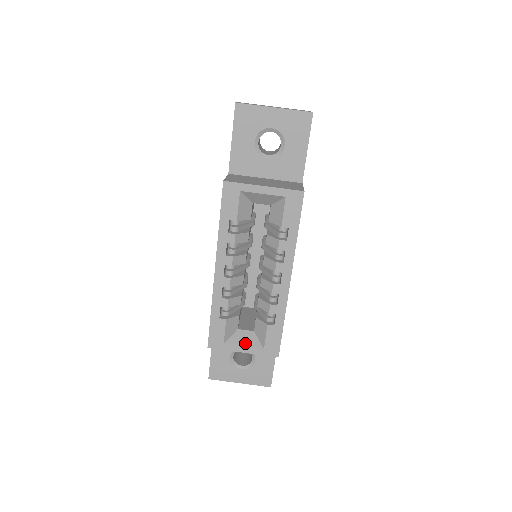
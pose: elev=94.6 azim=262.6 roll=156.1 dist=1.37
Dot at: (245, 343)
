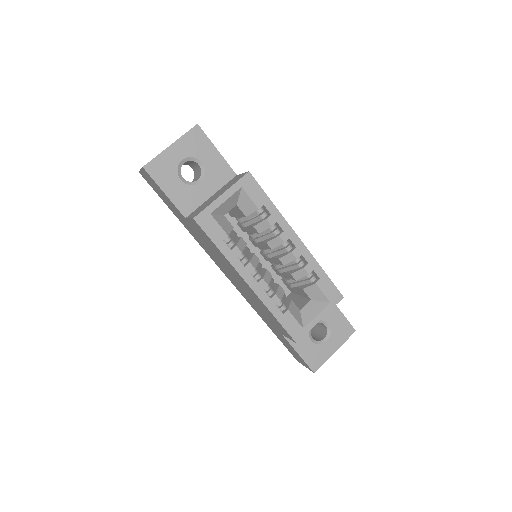
Dot at: (315, 312)
